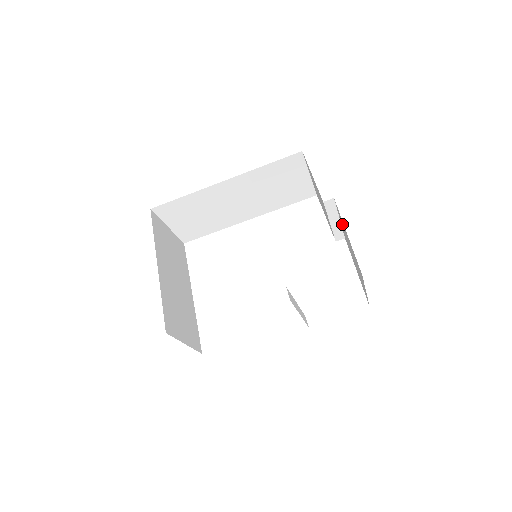
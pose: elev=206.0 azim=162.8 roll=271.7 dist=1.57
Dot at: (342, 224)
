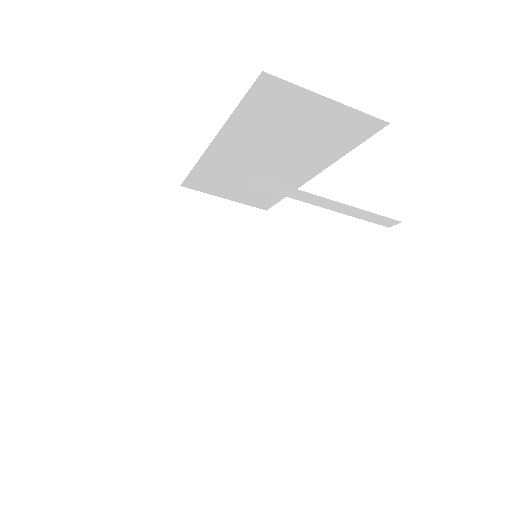
Dot at: occluded
